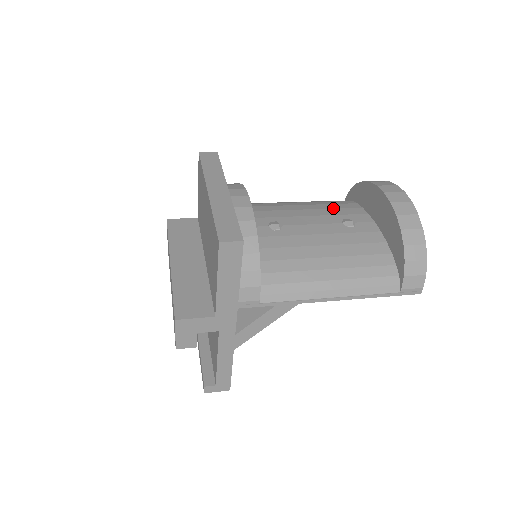
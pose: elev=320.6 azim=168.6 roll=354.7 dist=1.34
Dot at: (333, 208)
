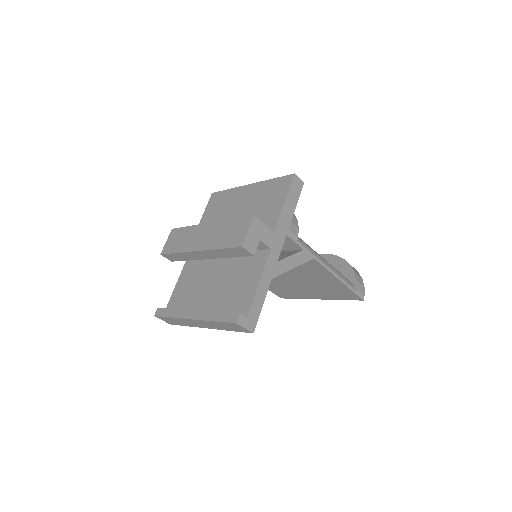
Dot at: occluded
